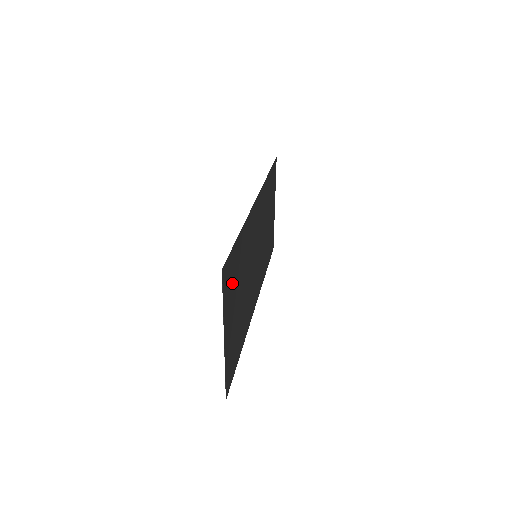
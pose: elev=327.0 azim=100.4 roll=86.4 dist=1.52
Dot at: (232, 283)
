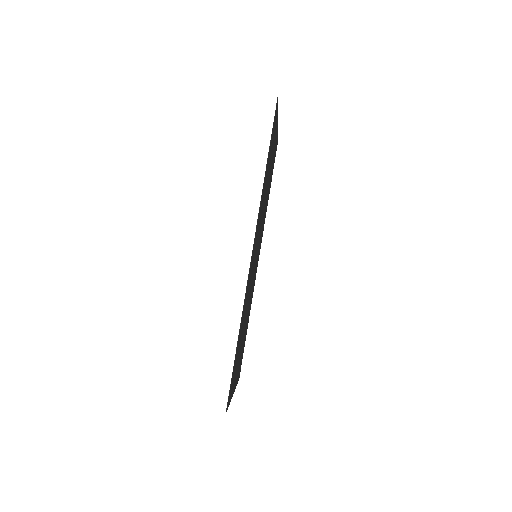
Dot at: (235, 370)
